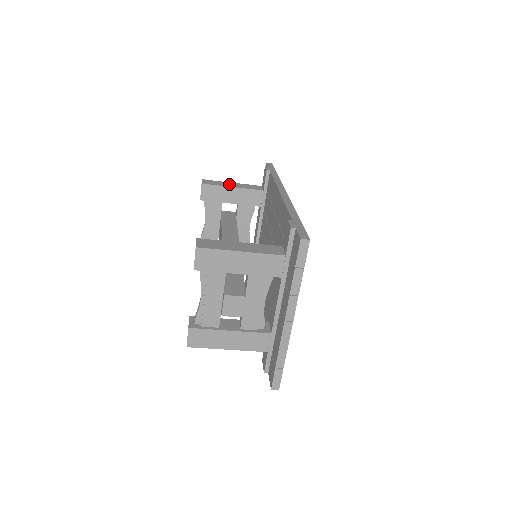
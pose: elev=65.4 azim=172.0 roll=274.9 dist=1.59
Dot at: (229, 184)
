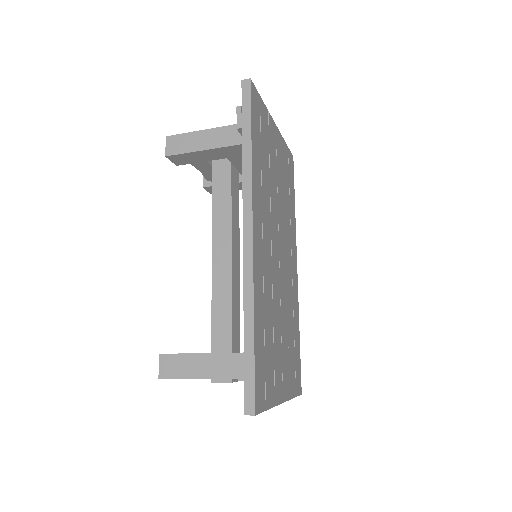
Dot at: (200, 140)
